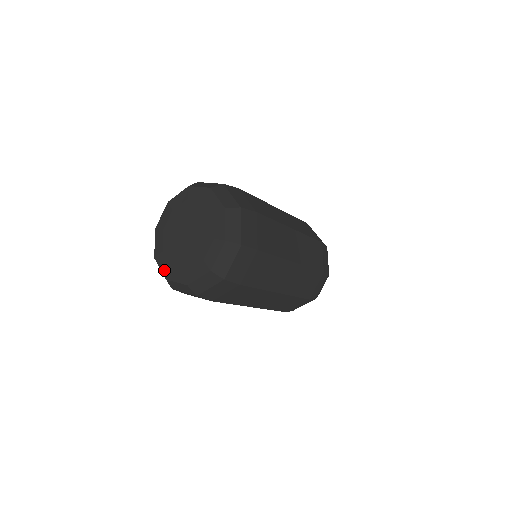
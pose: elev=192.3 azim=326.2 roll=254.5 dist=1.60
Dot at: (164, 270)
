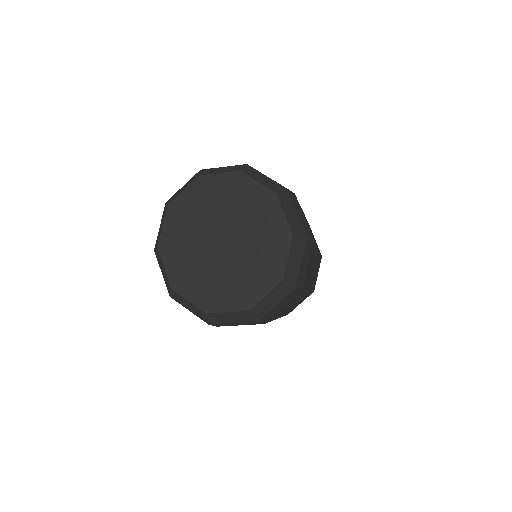
Dot at: (198, 301)
